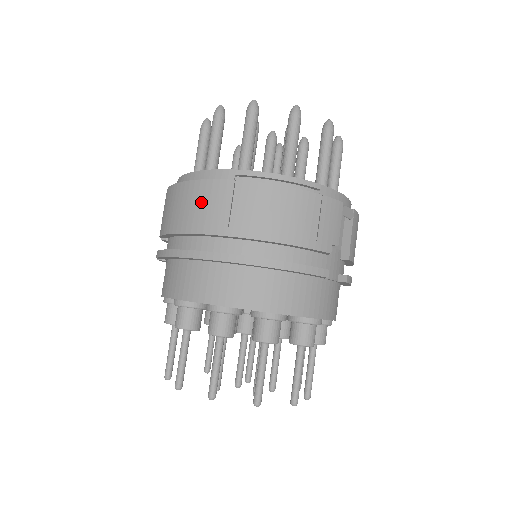
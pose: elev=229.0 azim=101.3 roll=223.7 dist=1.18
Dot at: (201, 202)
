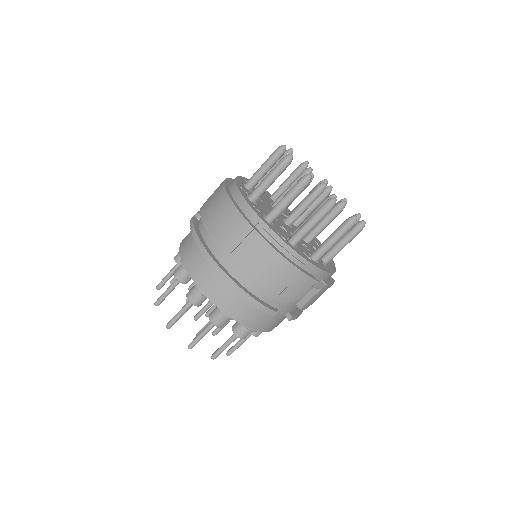
Dot at: (228, 223)
